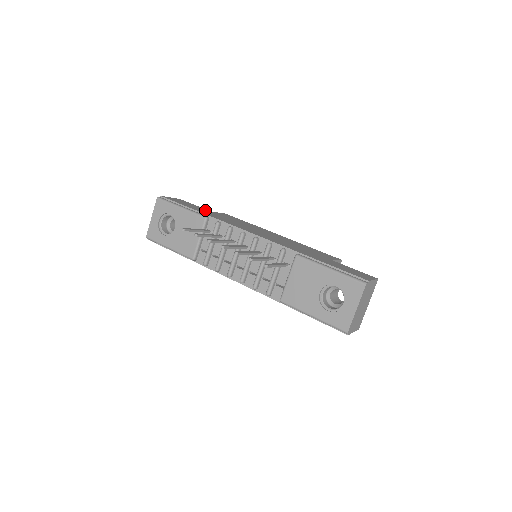
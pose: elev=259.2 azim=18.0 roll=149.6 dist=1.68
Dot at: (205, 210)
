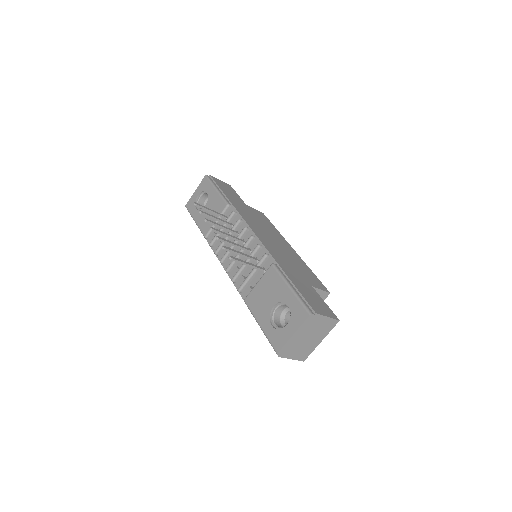
Dot at: (240, 201)
